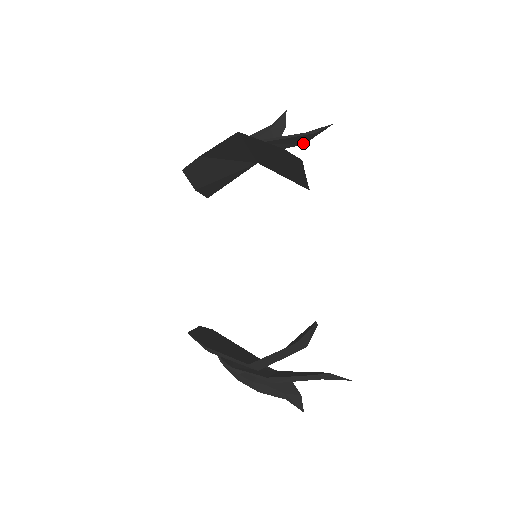
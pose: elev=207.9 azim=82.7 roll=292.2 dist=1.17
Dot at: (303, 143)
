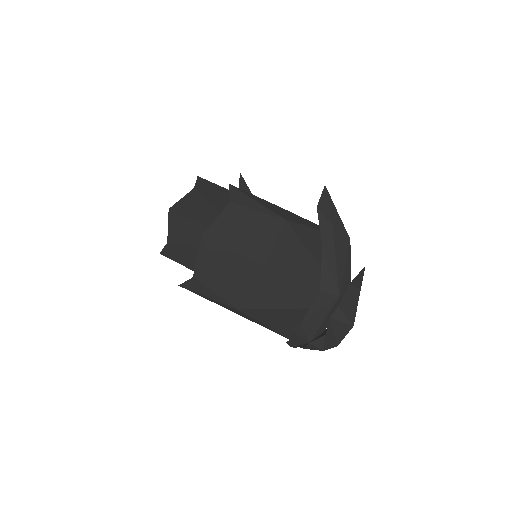
Dot at: occluded
